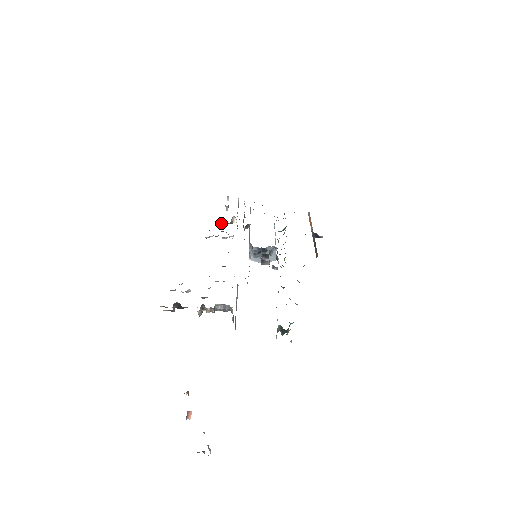
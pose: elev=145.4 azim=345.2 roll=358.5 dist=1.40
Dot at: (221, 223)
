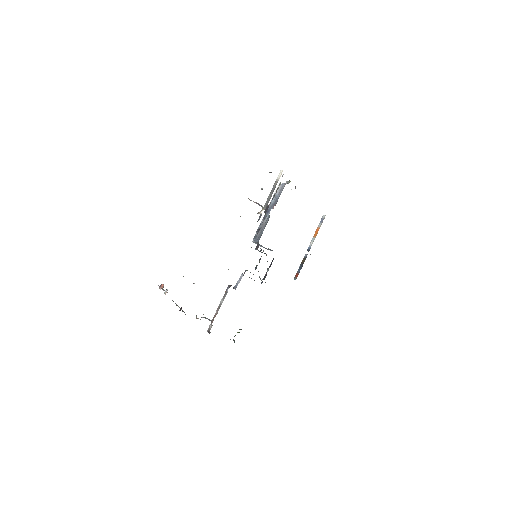
Dot at: occluded
